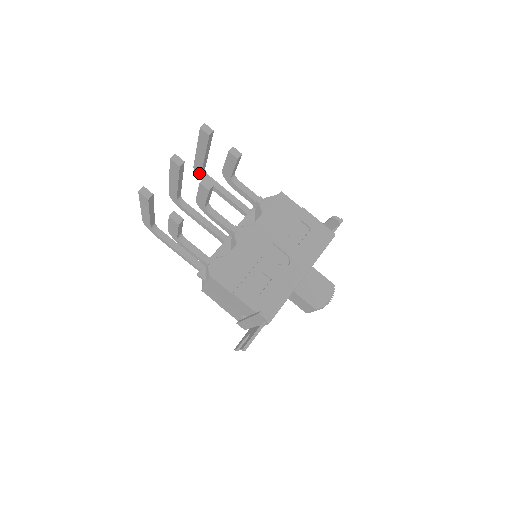
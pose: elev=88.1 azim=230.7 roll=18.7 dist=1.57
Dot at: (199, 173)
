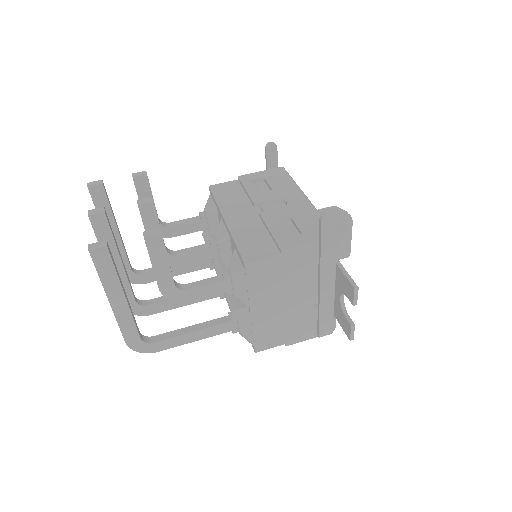
Dot at: (130, 275)
